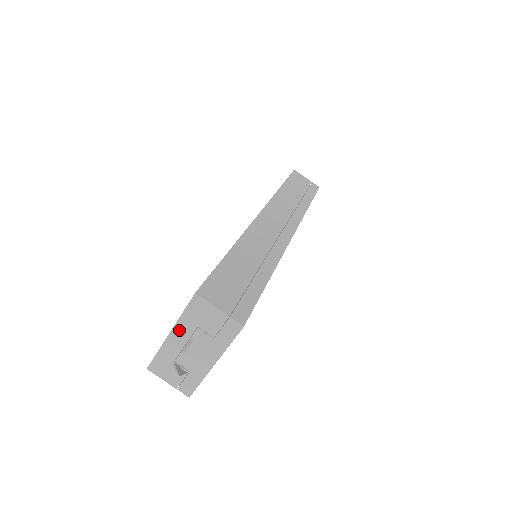
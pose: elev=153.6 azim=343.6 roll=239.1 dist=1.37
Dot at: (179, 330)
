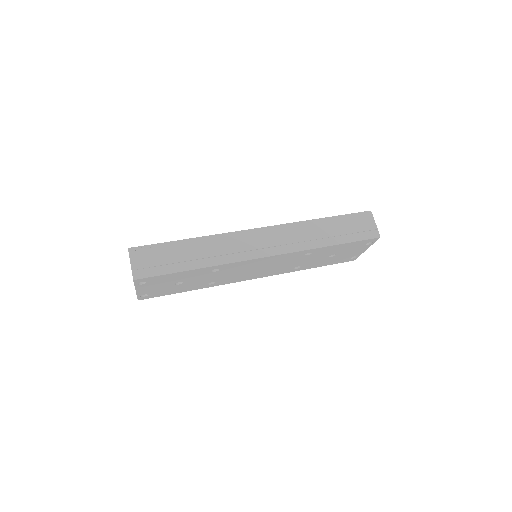
Dot at: occluded
